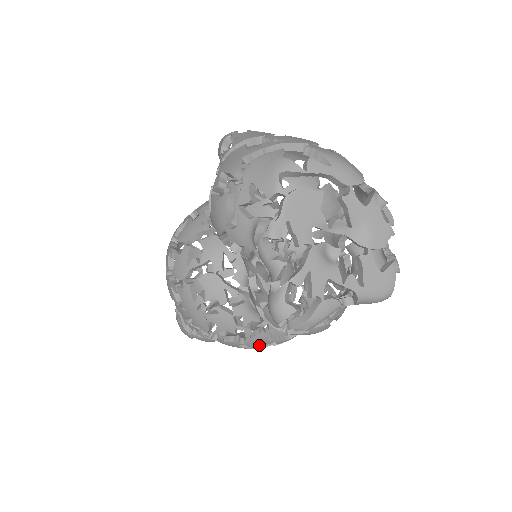
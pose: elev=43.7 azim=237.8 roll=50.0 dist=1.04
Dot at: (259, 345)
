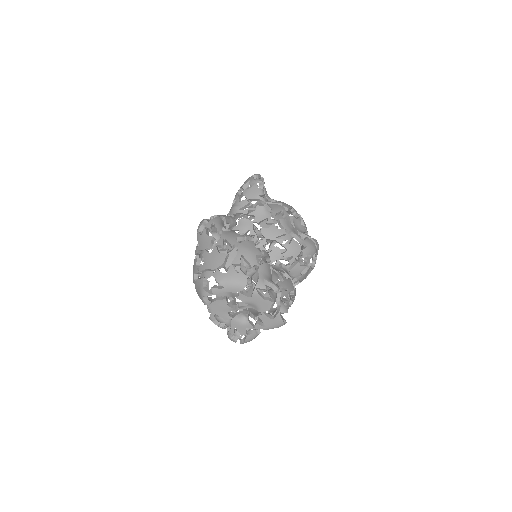
Dot at: occluded
